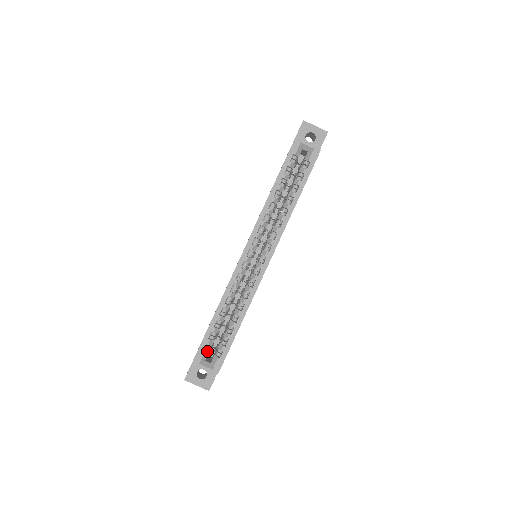
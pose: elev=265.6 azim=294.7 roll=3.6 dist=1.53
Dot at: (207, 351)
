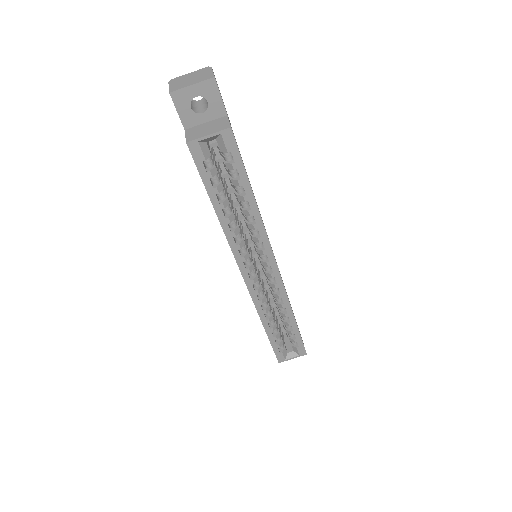
Dot at: (283, 348)
